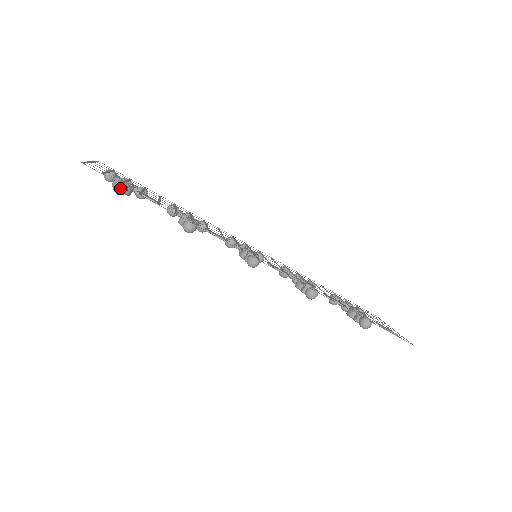
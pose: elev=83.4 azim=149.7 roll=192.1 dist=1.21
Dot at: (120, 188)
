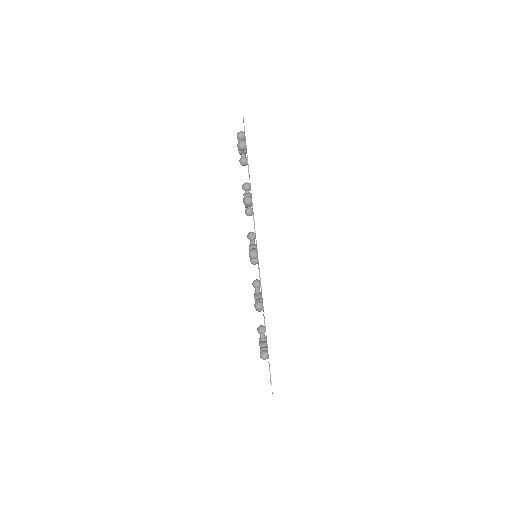
Dot at: (243, 145)
